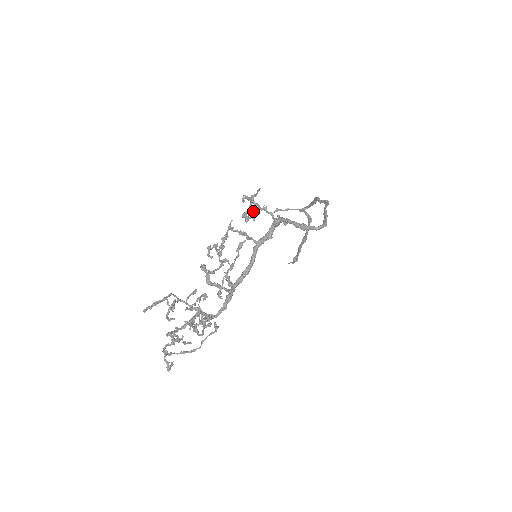
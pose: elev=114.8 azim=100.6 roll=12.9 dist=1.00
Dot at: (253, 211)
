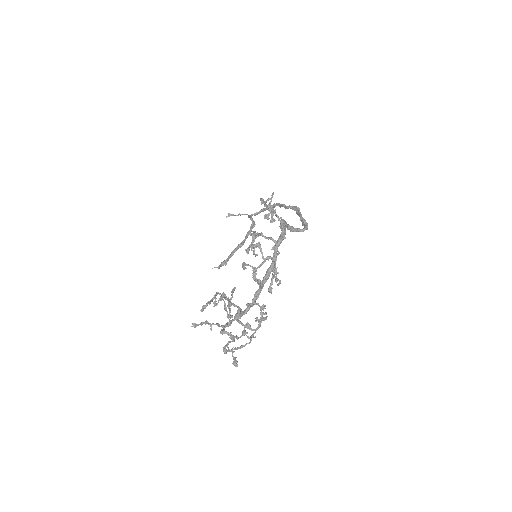
Dot at: (273, 213)
